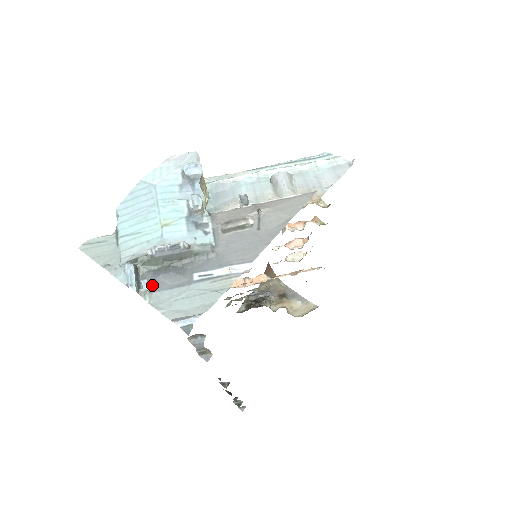
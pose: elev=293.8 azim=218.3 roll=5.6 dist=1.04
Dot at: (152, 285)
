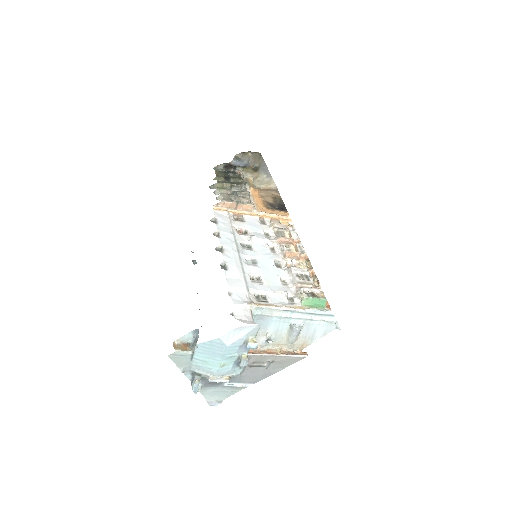
Dot at: (203, 385)
